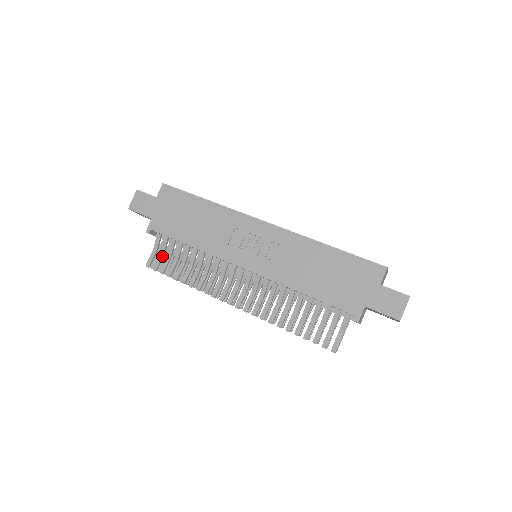
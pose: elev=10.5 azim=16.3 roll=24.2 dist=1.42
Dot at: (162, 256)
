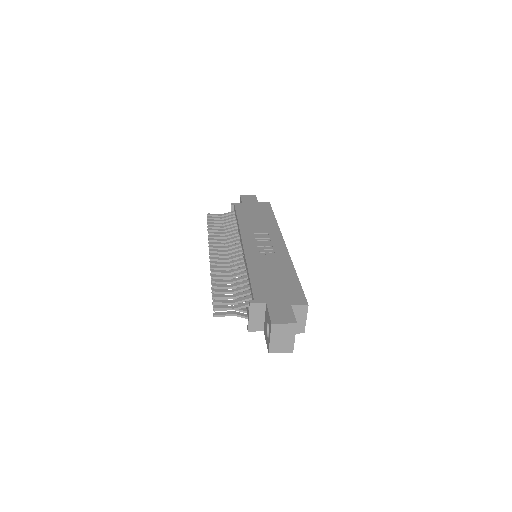
Dot at: (220, 218)
